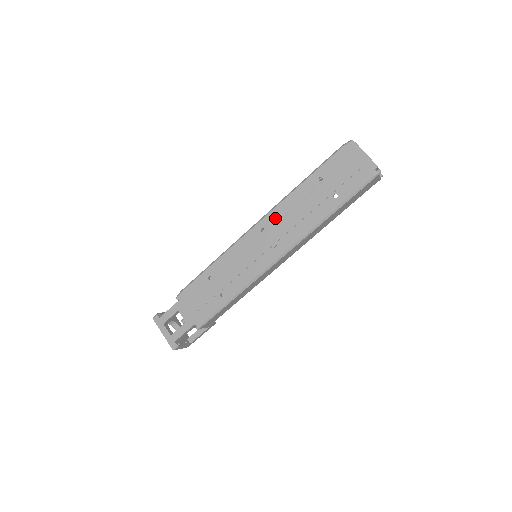
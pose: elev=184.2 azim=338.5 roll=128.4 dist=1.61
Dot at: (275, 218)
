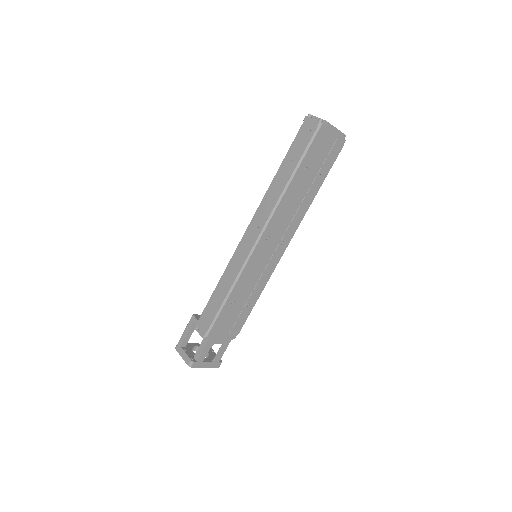
Dot at: (276, 223)
